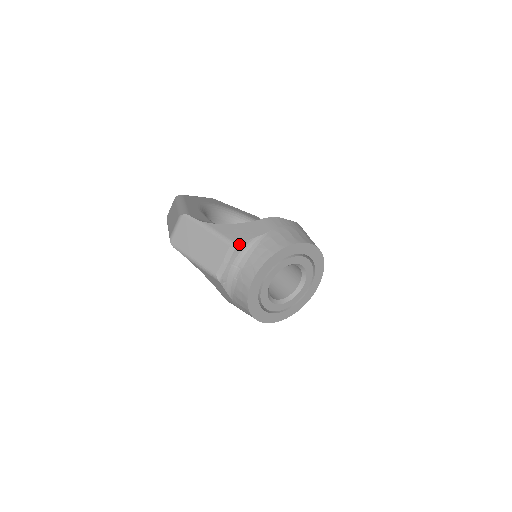
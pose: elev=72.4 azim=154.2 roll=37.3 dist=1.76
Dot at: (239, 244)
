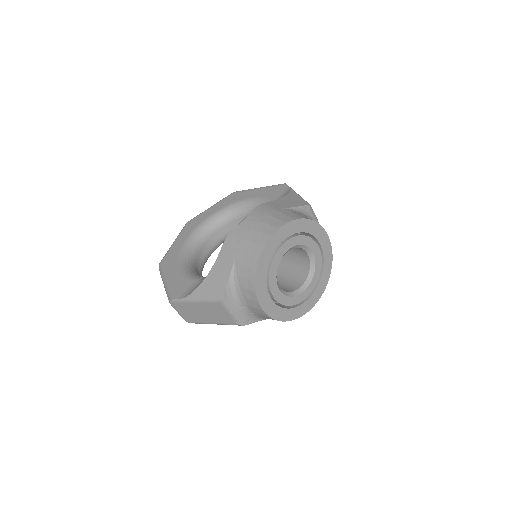
Dot at: (224, 295)
